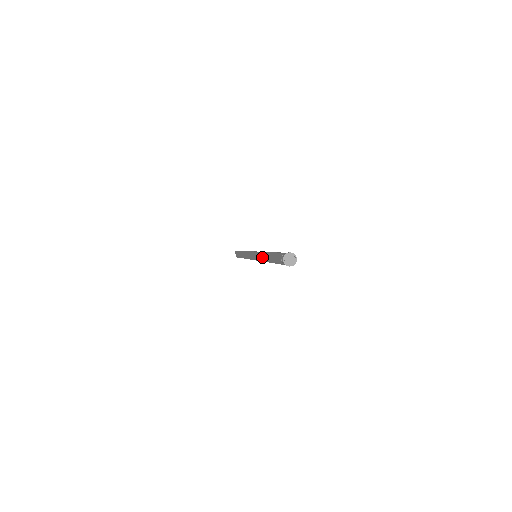
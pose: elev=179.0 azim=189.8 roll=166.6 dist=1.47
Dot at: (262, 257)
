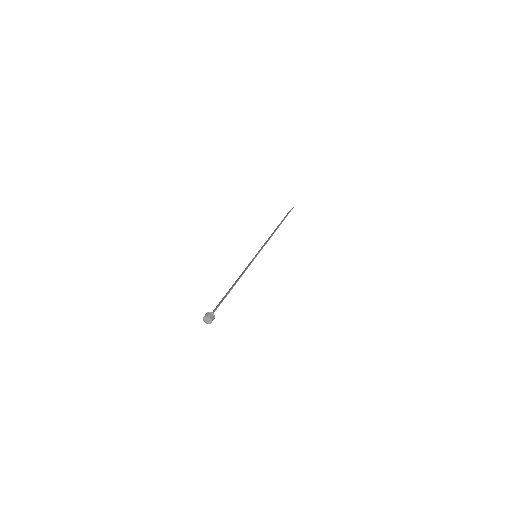
Dot at: (245, 269)
